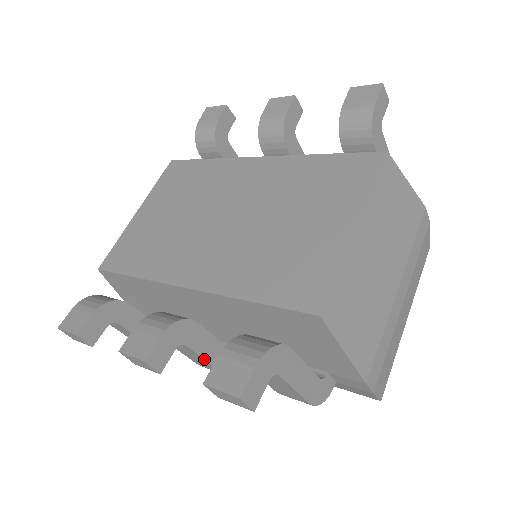
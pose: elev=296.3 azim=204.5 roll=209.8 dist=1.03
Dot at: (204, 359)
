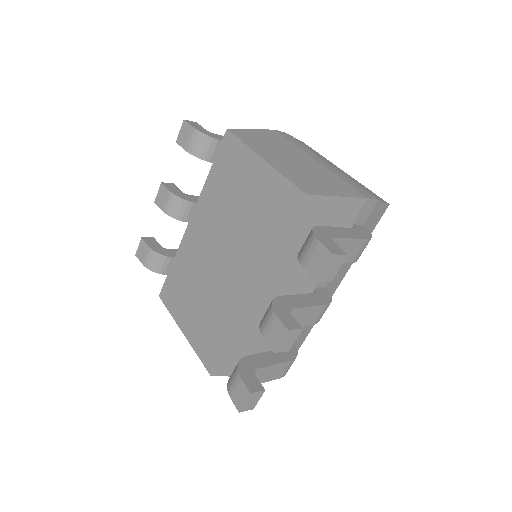
Dot at: (309, 307)
